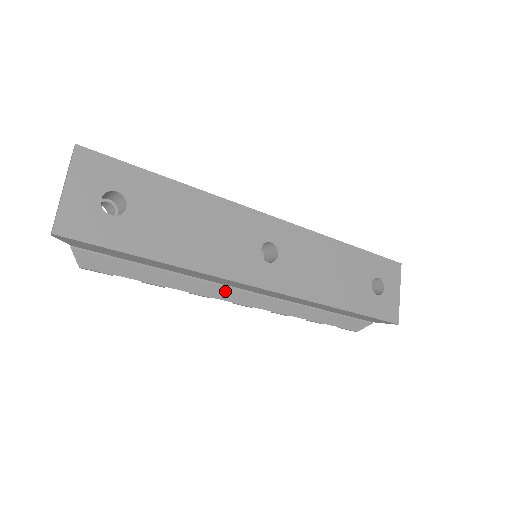
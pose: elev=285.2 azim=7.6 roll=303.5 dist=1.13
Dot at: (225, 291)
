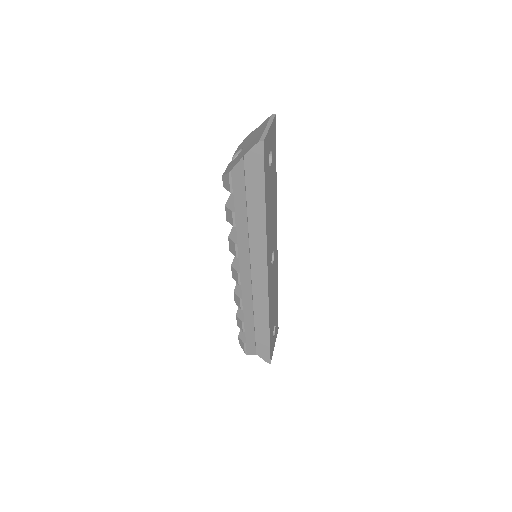
Dot at: (246, 260)
